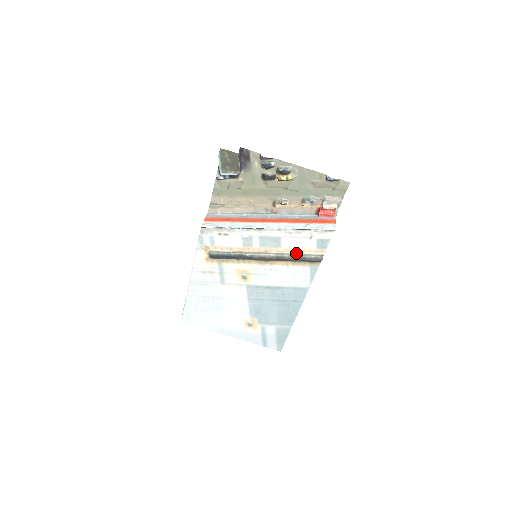
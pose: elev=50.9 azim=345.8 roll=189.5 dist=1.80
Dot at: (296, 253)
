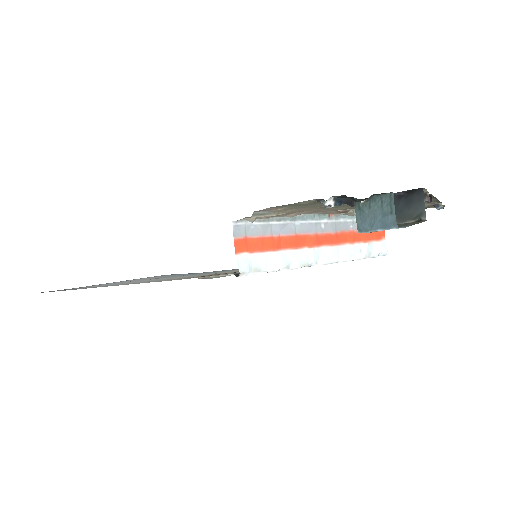
Dot at: occluded
